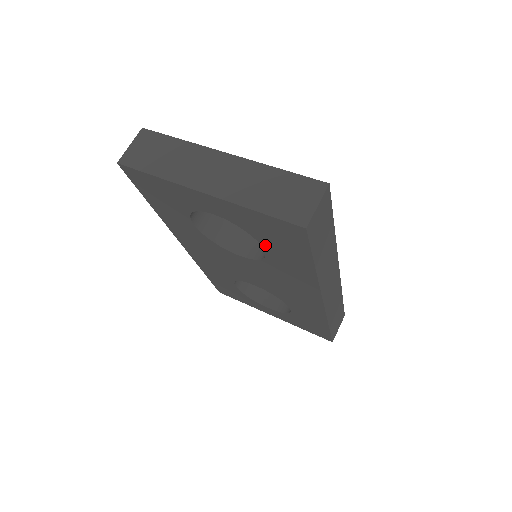
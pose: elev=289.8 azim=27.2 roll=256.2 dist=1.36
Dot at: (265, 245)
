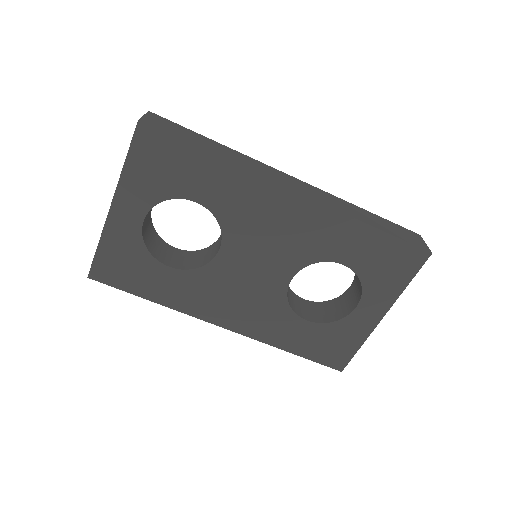
Dot at: (184, 194)
